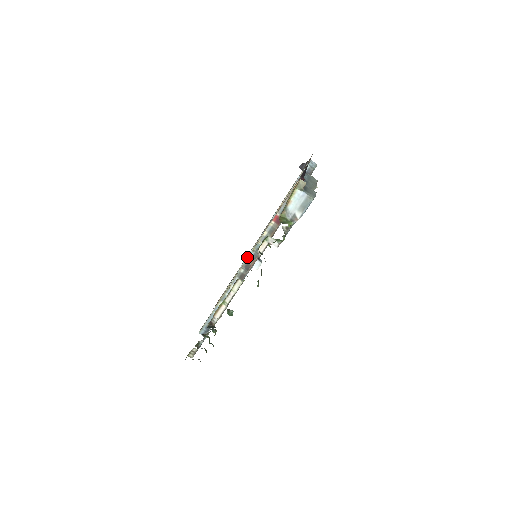
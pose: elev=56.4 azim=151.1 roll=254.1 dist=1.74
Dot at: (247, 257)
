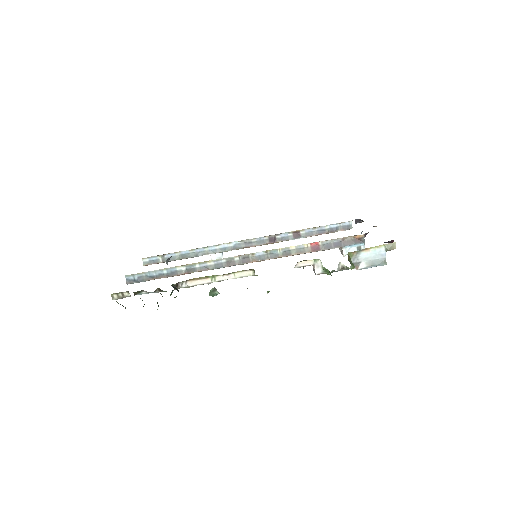
Dot at: (224, 244)
